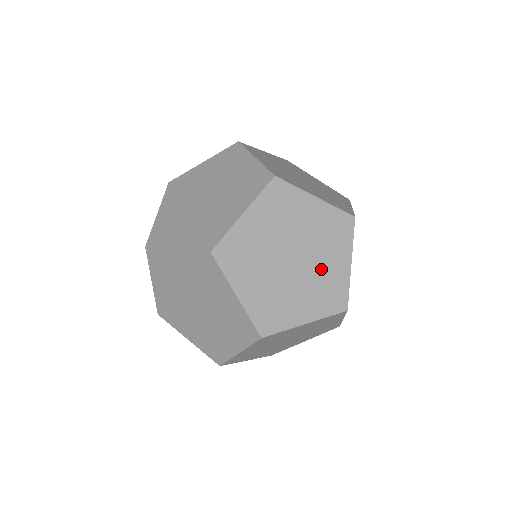
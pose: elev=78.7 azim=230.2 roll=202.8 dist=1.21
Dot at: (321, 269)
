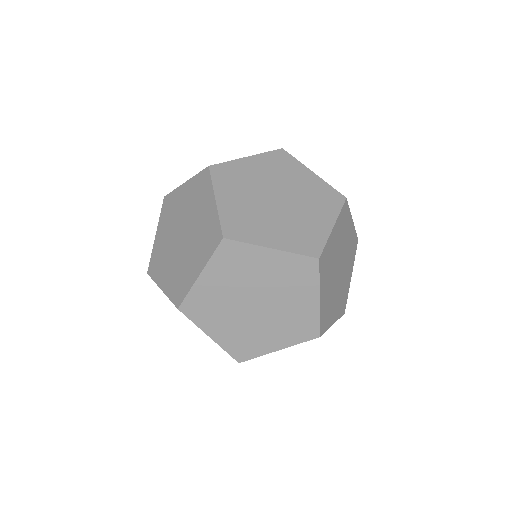
Dot at: (301, 190)
